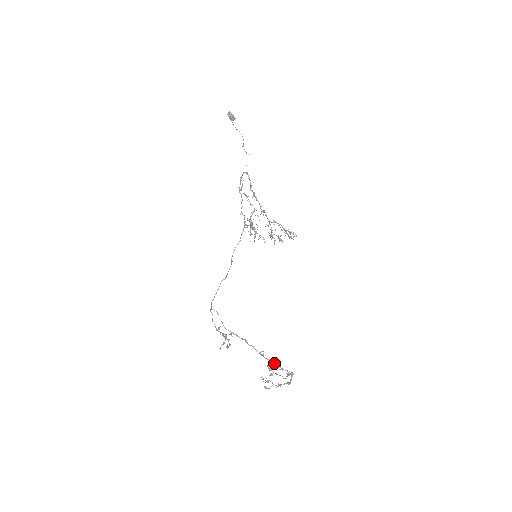
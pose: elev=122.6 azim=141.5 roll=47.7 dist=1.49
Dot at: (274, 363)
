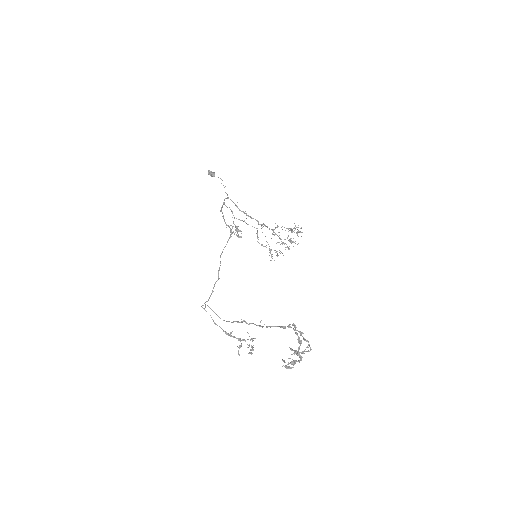
Dot at: (274, 326)
